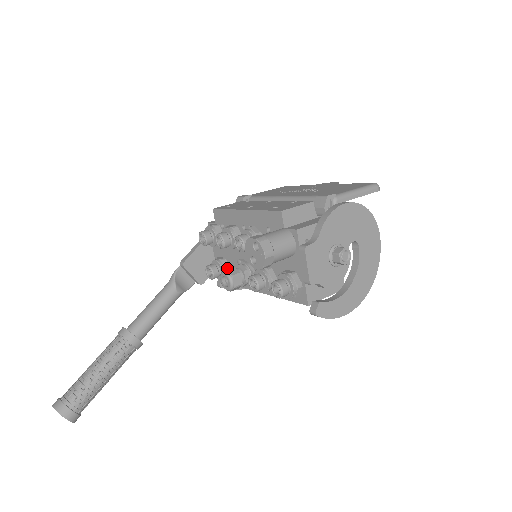
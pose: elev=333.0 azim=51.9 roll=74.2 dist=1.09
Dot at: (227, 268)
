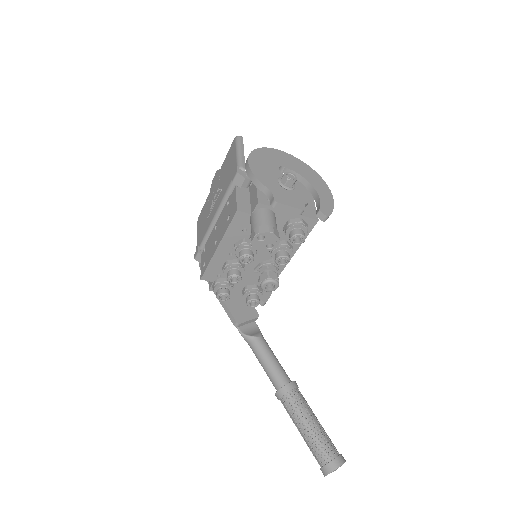
Dot at: occluded
